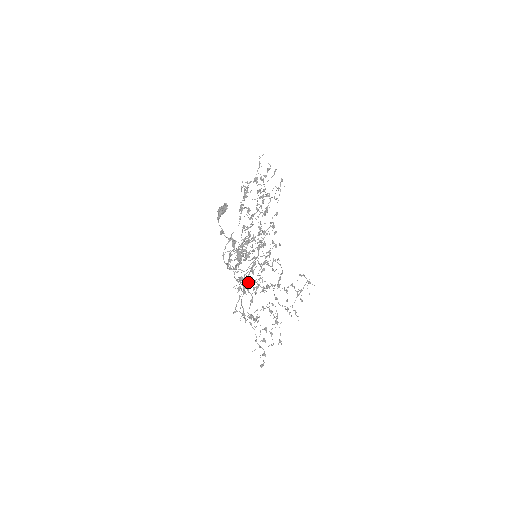
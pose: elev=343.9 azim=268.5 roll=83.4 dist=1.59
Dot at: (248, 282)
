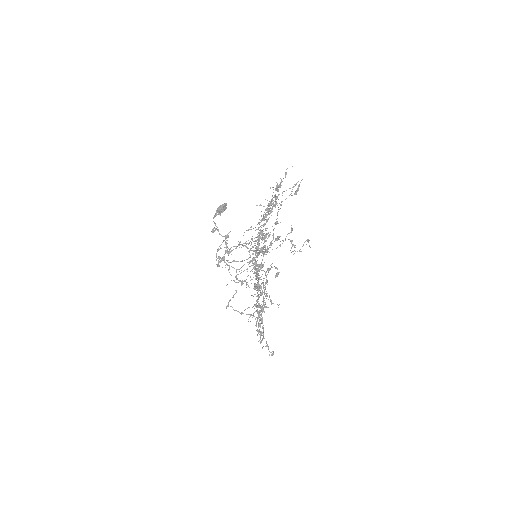
Dot at: occluded
